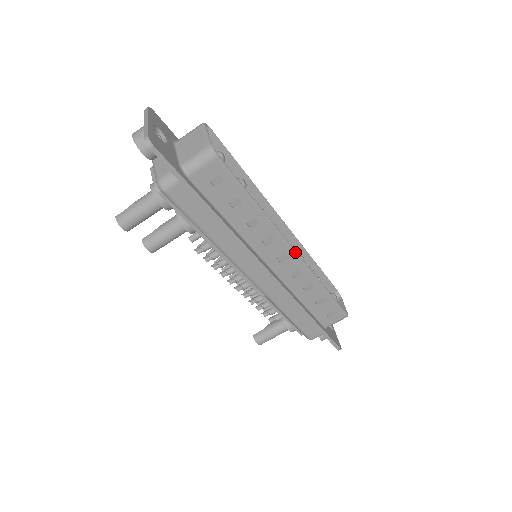
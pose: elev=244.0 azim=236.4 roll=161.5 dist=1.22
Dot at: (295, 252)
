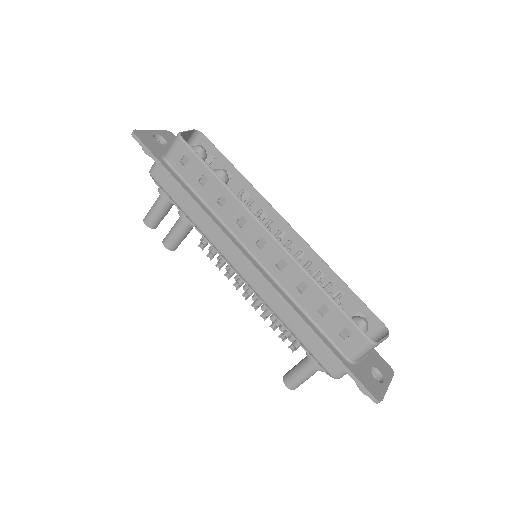
Dot at: (271, 235)
